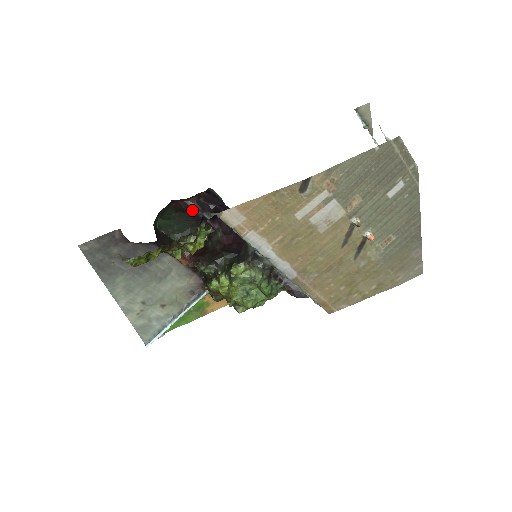
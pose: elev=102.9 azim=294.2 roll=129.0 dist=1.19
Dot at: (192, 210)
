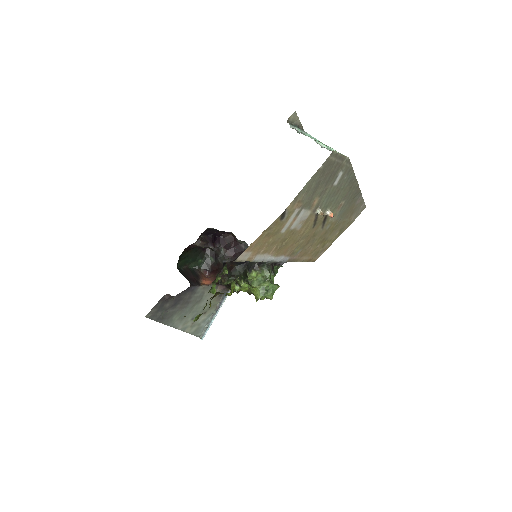
Dot at: occluded
